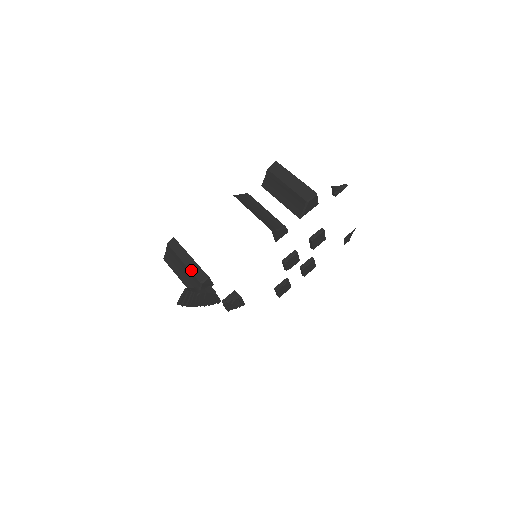
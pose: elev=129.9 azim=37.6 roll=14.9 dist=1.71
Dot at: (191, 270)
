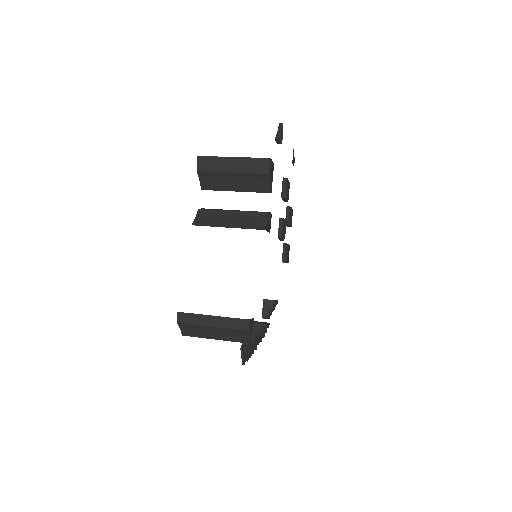
Dot at: (227, 327)
